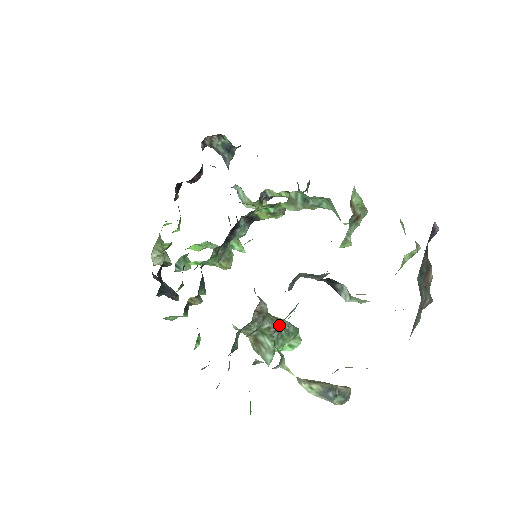
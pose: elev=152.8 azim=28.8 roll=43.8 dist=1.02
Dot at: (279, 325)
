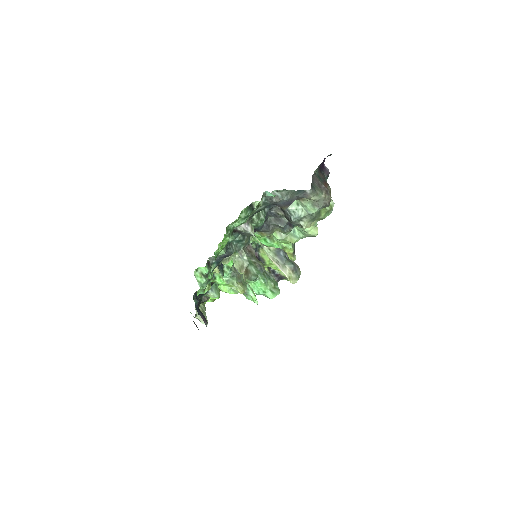
Dot at: (262, 265)
